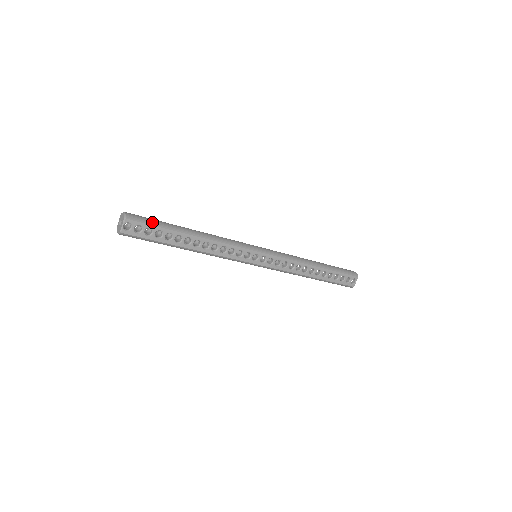
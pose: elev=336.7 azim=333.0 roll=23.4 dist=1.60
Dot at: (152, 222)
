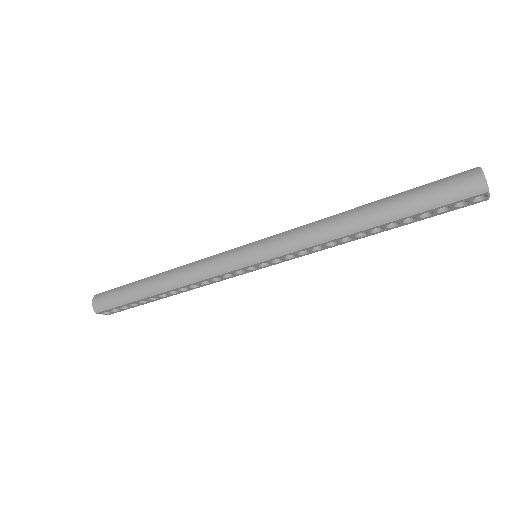
Dot at: (116, 303)
